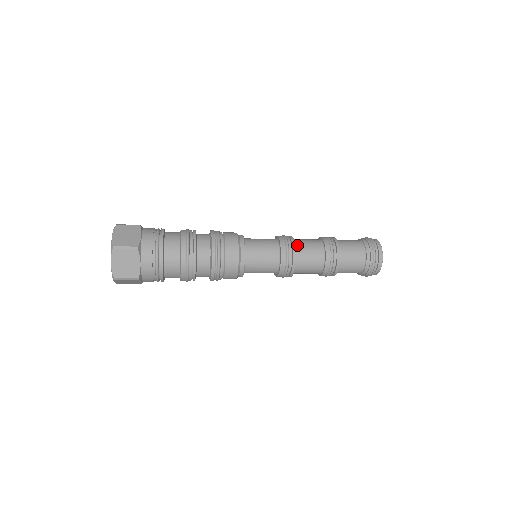
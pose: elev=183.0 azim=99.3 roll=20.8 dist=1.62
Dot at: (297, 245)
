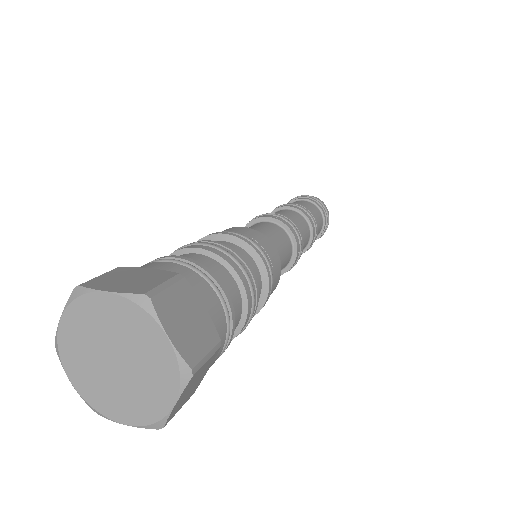
Dot at: occluded
